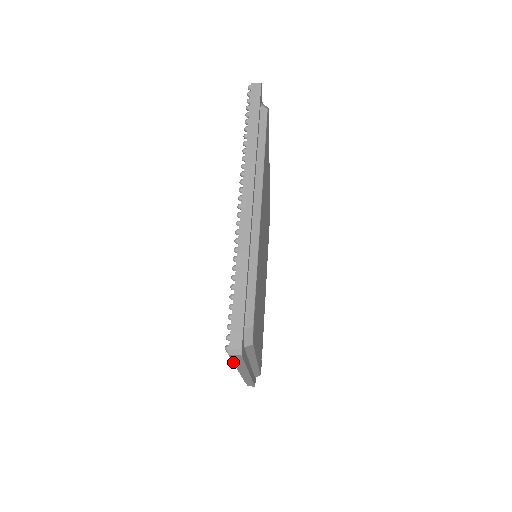
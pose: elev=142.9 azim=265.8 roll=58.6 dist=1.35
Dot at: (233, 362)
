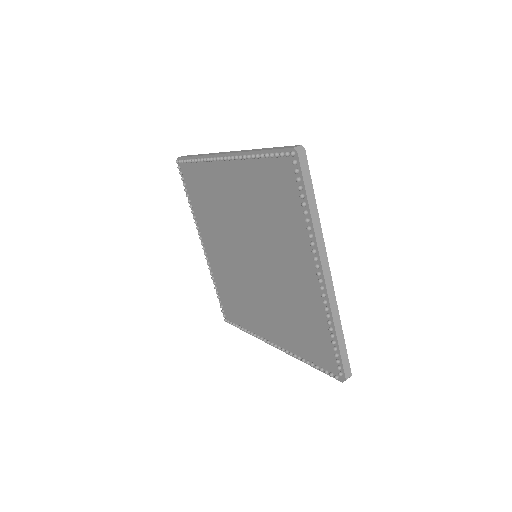
Dot at: (307, 220)
